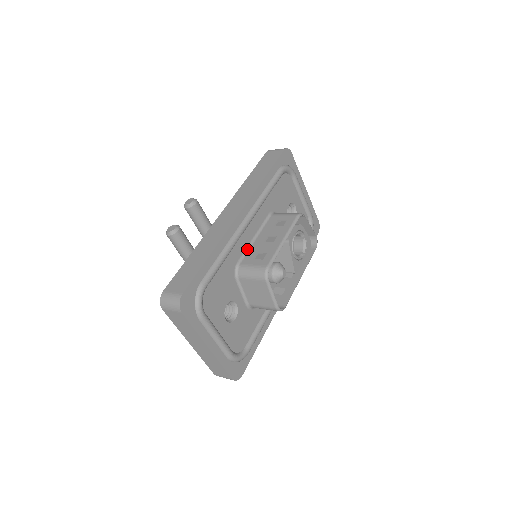
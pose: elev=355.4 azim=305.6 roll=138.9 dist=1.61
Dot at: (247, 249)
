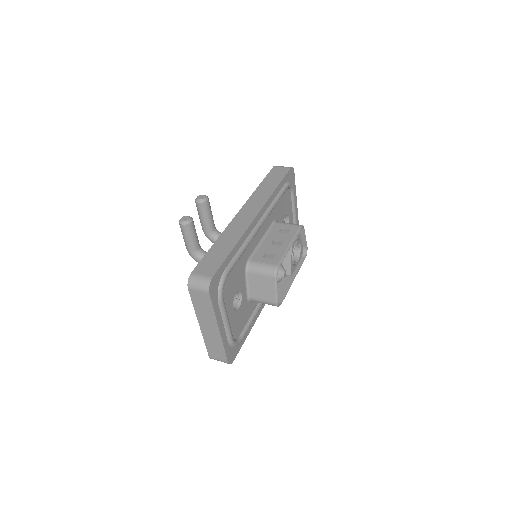
Dot at: (256, 248)
